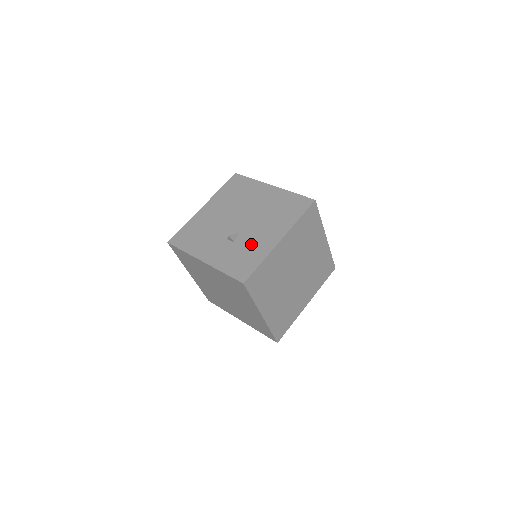
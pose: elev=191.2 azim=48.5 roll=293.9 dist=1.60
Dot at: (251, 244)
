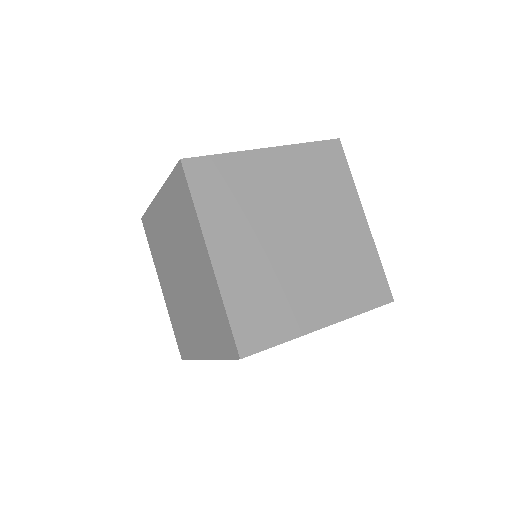
Dot at: occluded
